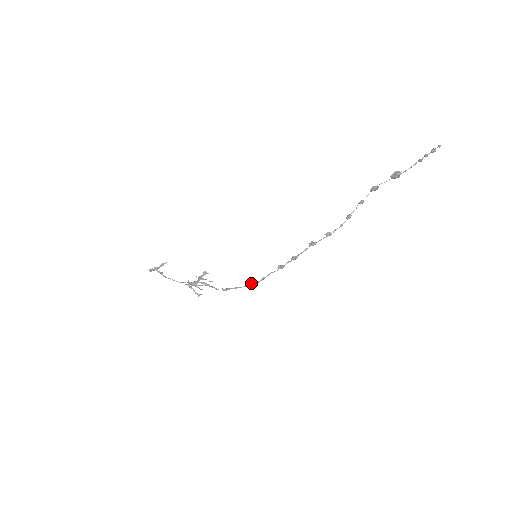
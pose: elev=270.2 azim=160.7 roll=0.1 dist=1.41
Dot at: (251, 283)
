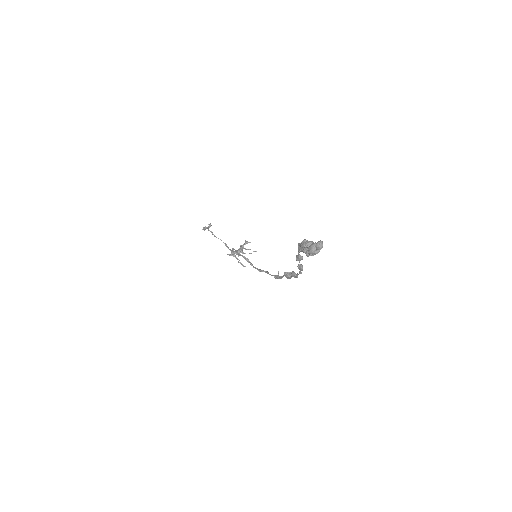
Dot at: (275, 276)
